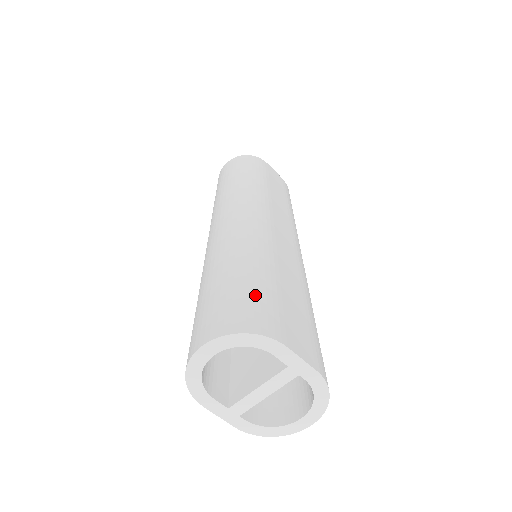
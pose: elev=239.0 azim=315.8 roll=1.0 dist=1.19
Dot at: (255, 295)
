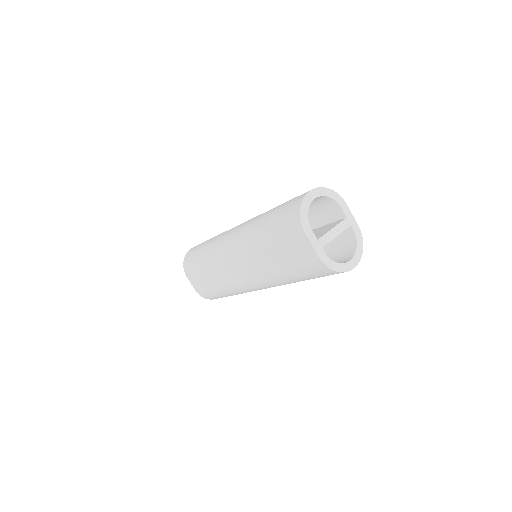
Dot at: occluded
